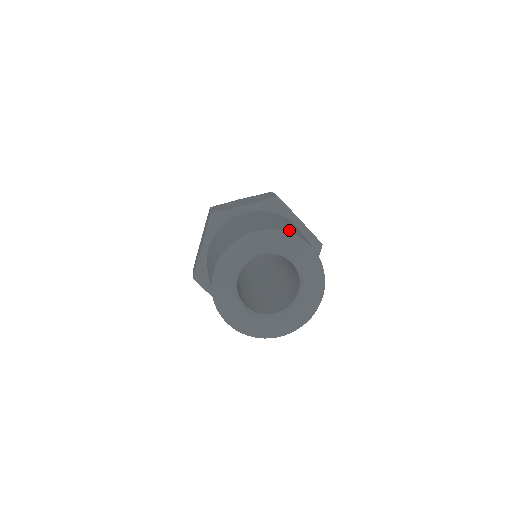
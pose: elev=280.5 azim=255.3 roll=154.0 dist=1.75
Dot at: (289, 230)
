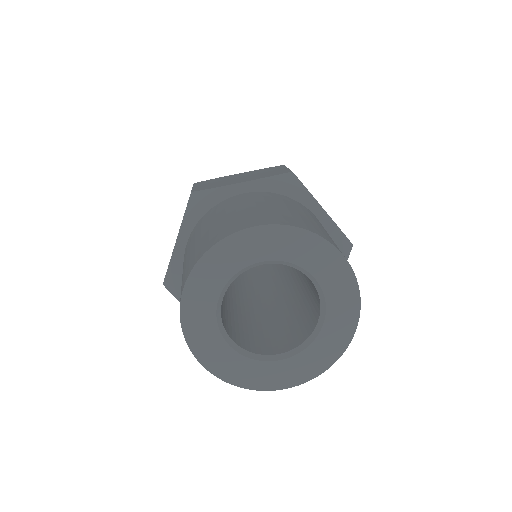
Dot at: (308, 226)
